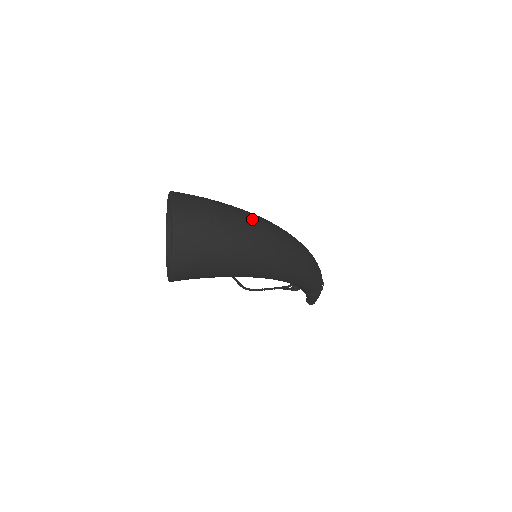
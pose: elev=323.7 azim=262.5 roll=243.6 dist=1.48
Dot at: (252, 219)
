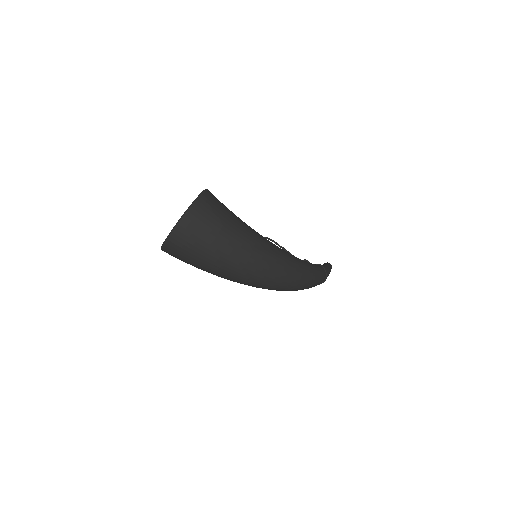
Dot at: (240, 261)
